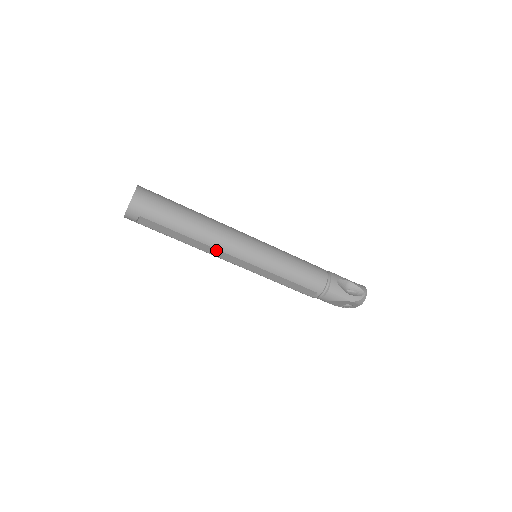
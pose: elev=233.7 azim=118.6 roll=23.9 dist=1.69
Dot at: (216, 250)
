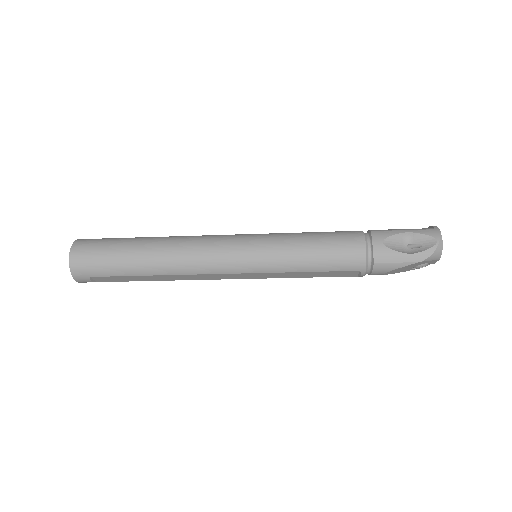
Dot at: (196, 275)
